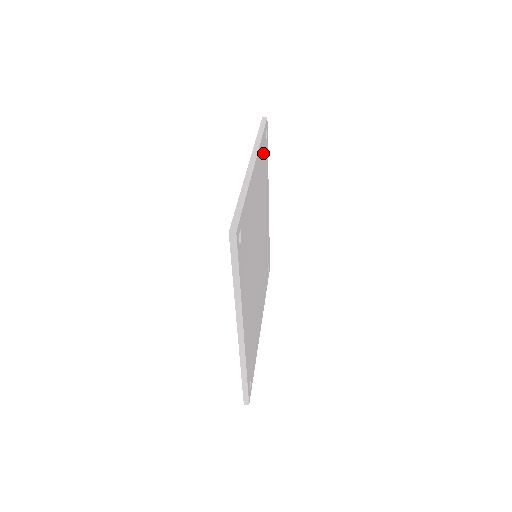
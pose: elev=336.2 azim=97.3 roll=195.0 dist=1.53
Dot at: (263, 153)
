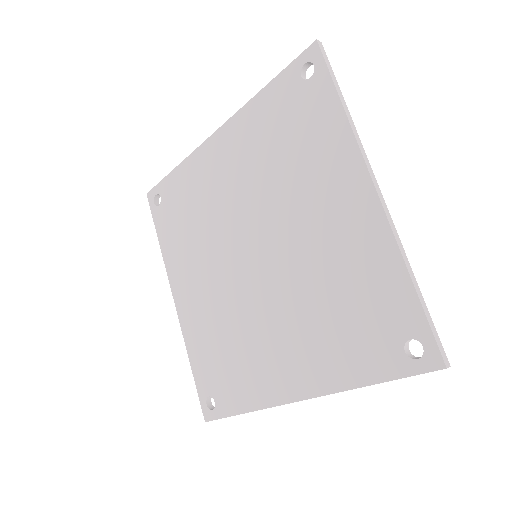
Dot at: occluded
